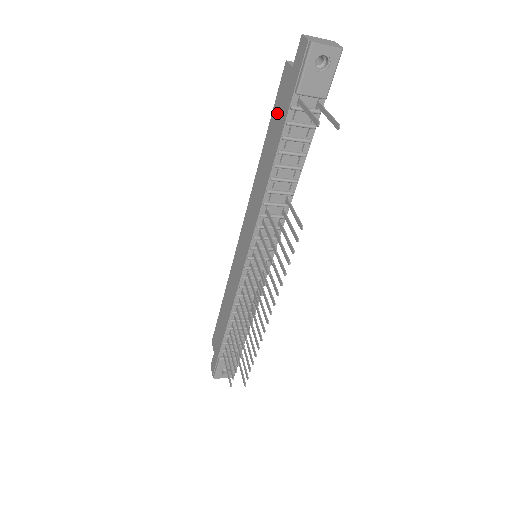
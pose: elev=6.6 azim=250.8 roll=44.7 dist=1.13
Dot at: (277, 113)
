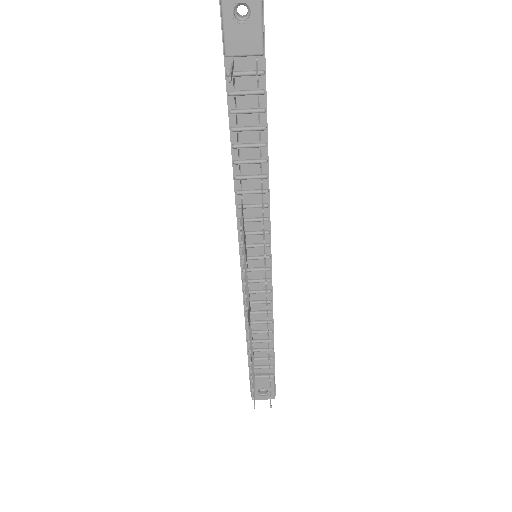
Dot at: occluded
